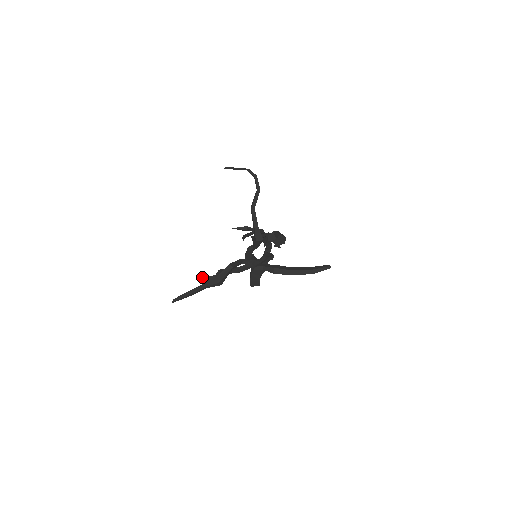
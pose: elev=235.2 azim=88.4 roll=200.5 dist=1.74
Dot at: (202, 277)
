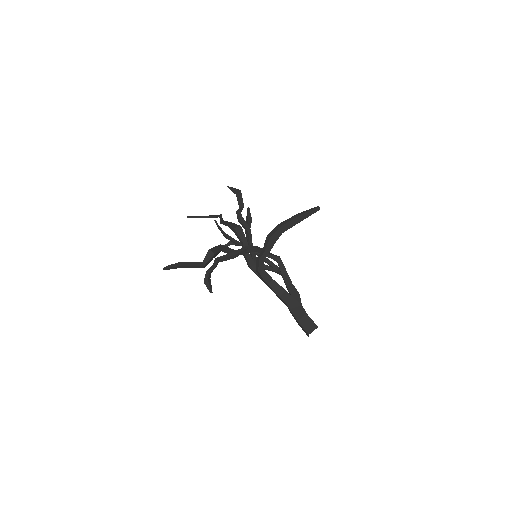
Dot at: (204, 279)
